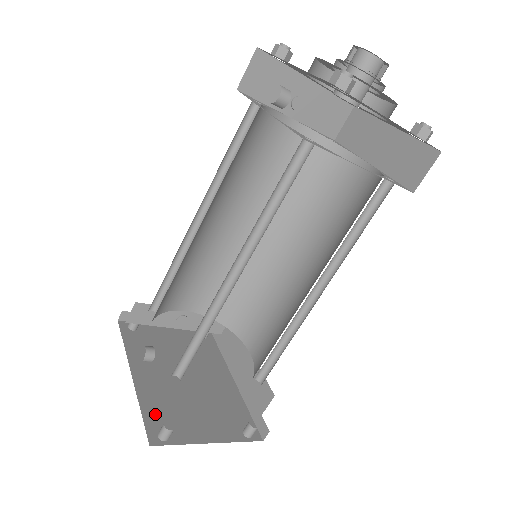
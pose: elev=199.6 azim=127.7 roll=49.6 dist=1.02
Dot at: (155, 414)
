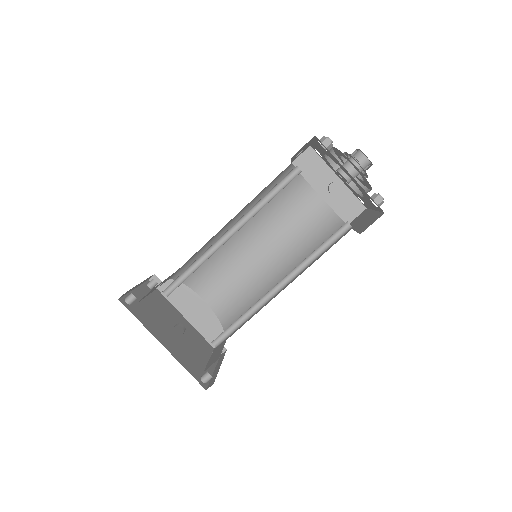
Dot at: (191, 368)
